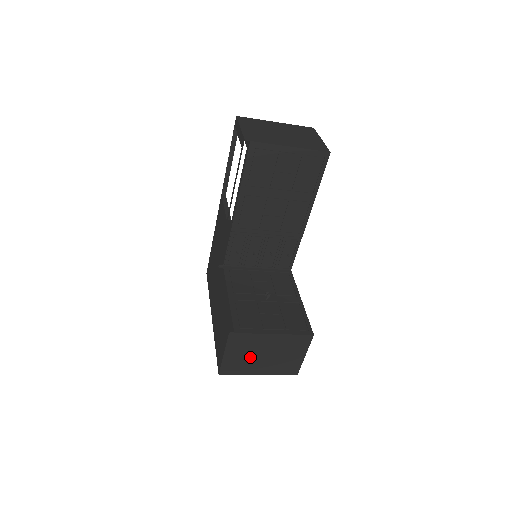
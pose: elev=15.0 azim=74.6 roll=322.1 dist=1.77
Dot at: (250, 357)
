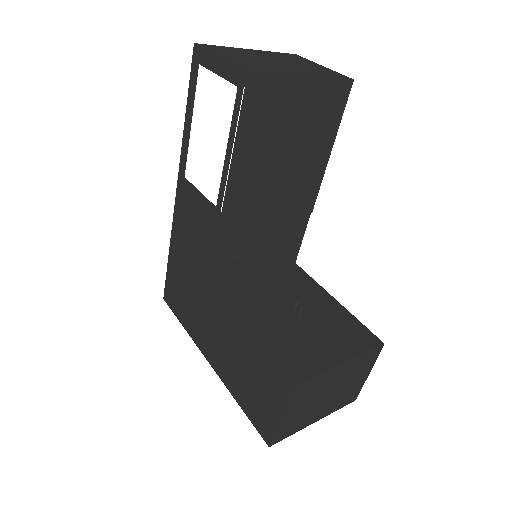
Dot at: (310, 405)
